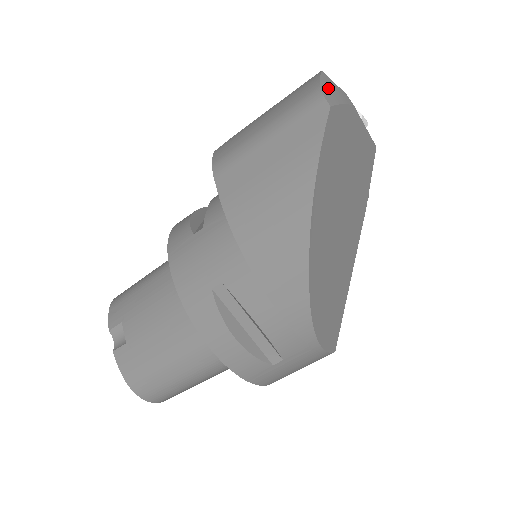
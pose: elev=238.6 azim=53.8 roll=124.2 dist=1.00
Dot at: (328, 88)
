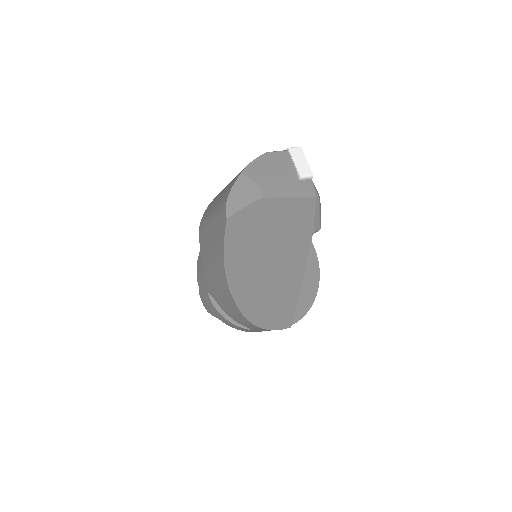
Dot at: (236, 195)
